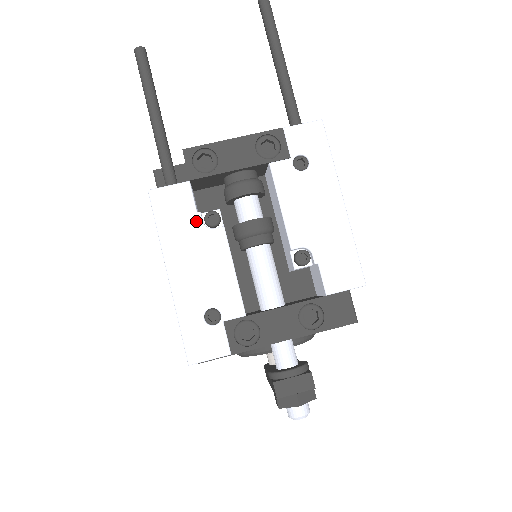
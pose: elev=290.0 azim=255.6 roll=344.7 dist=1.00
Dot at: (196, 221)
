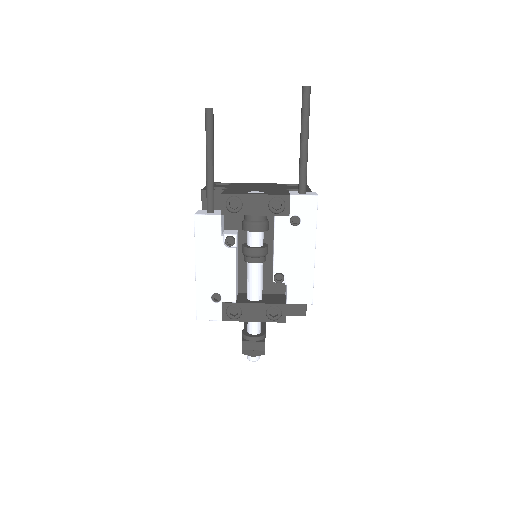
Dot at: (219, 241)
